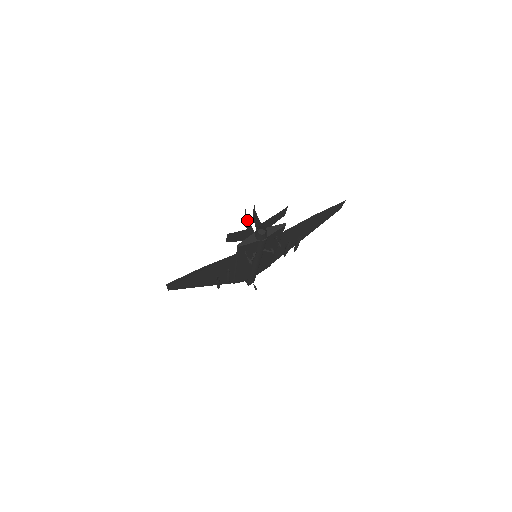
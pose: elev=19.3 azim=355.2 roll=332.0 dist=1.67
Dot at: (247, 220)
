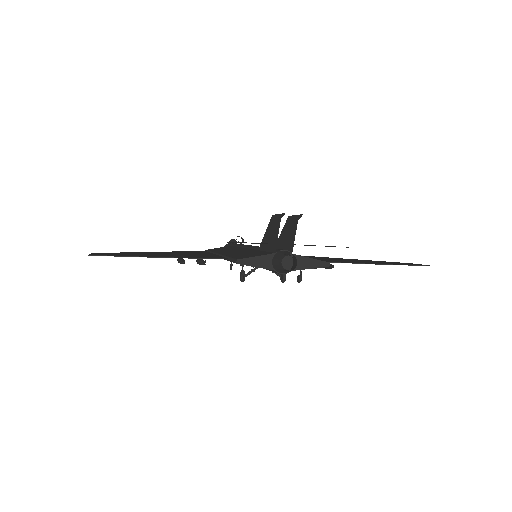
Dot at: (276, 225)
